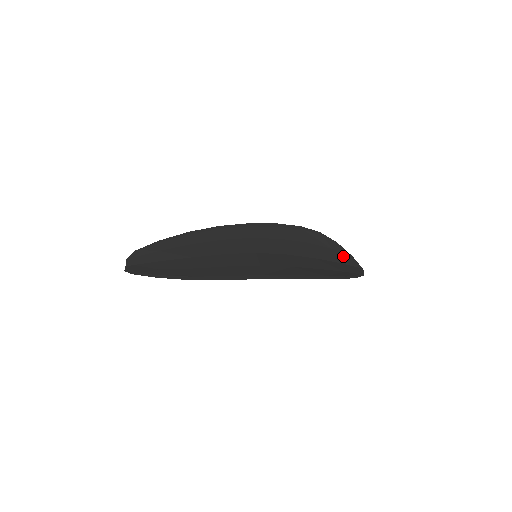
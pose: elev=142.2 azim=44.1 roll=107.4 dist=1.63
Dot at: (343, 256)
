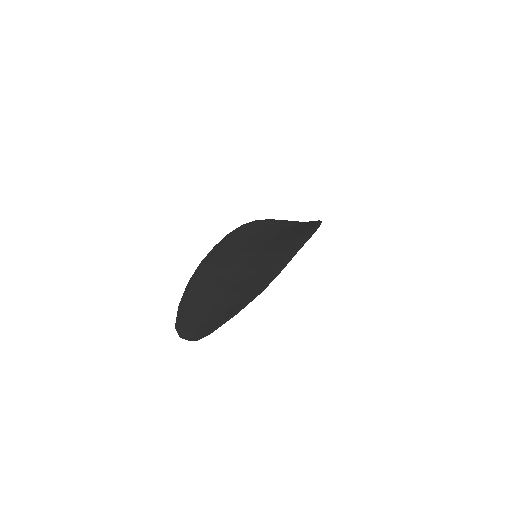
Dot at: (286, 223)
